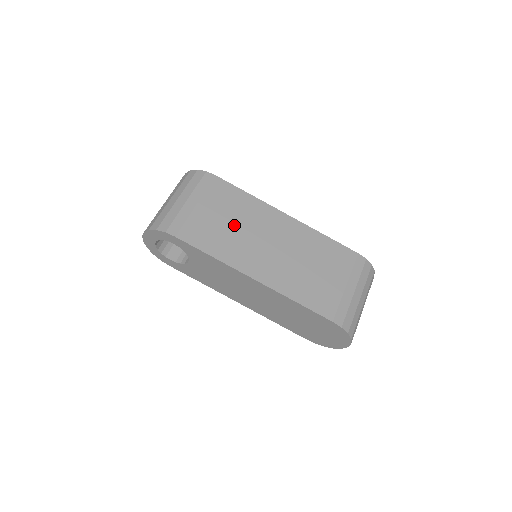
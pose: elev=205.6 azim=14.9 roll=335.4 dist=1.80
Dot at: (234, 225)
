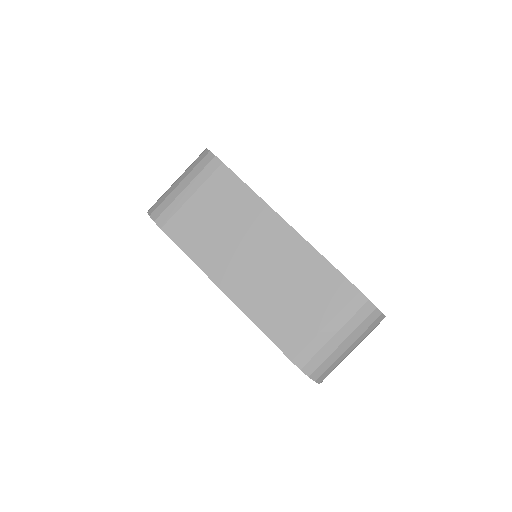
Dot at: (223, 226)
